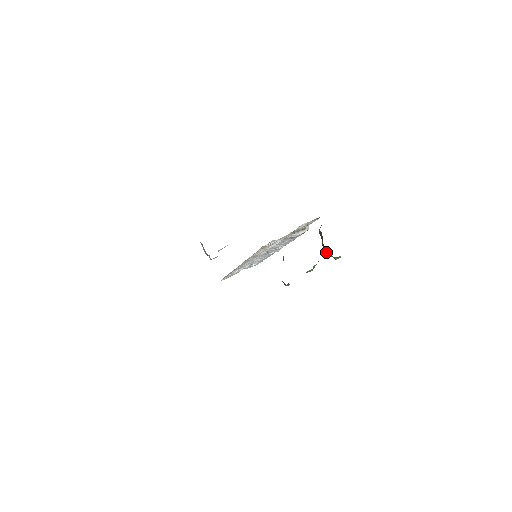
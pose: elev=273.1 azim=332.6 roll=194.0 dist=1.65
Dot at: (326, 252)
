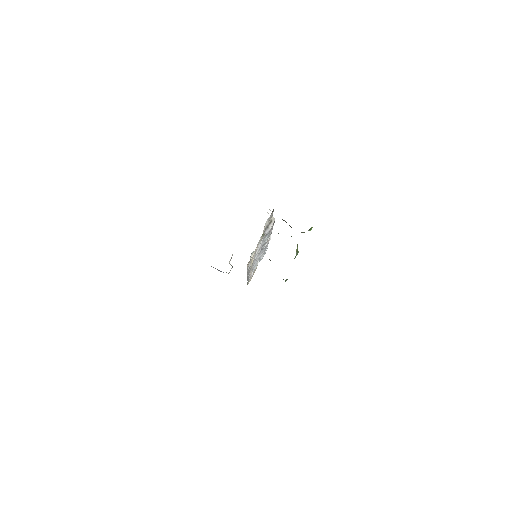
Dot at: occluded
